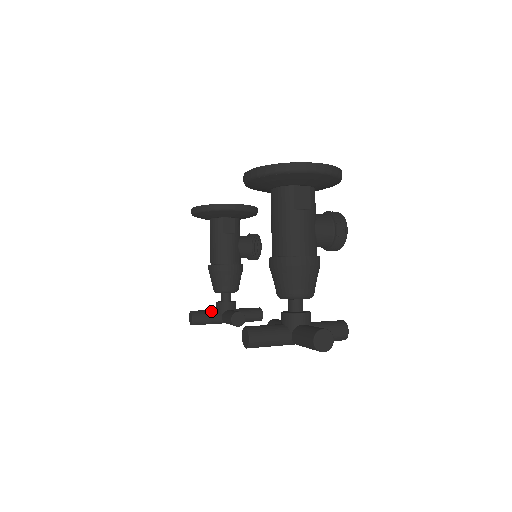
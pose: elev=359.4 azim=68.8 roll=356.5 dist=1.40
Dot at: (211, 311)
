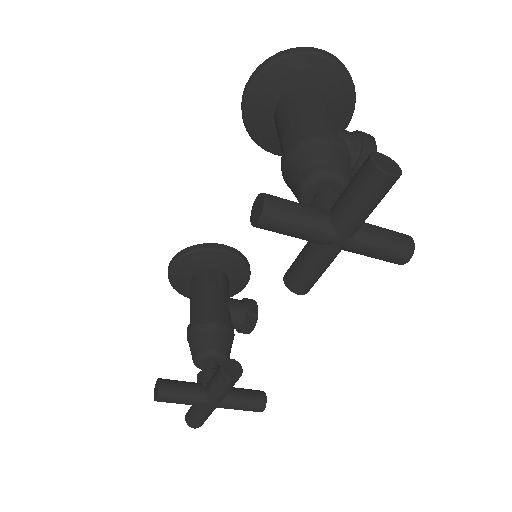
Dot at: occluded
